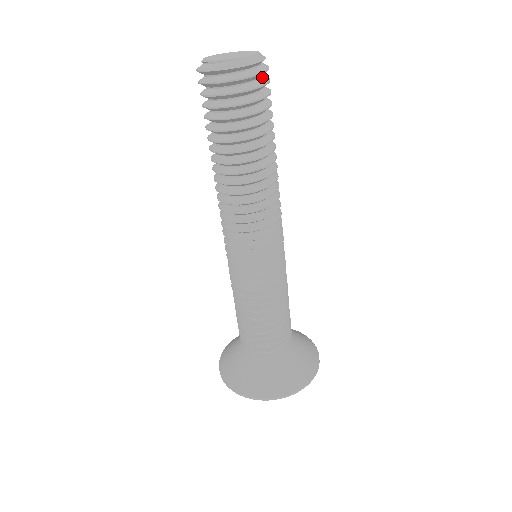
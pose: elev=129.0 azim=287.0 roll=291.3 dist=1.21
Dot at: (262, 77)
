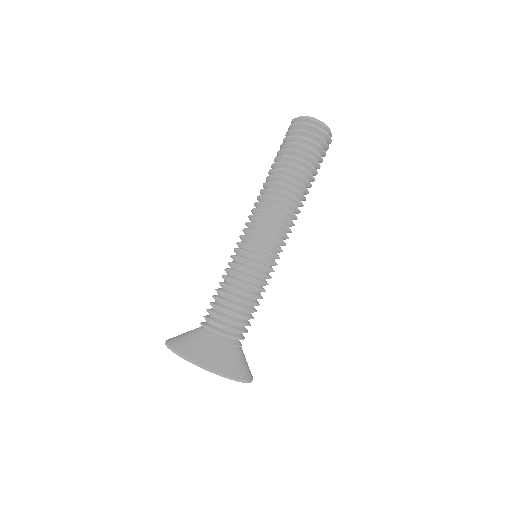
Dot at: (323, 139)
